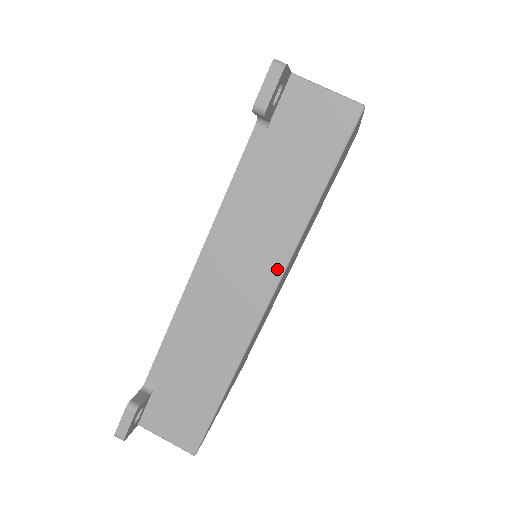
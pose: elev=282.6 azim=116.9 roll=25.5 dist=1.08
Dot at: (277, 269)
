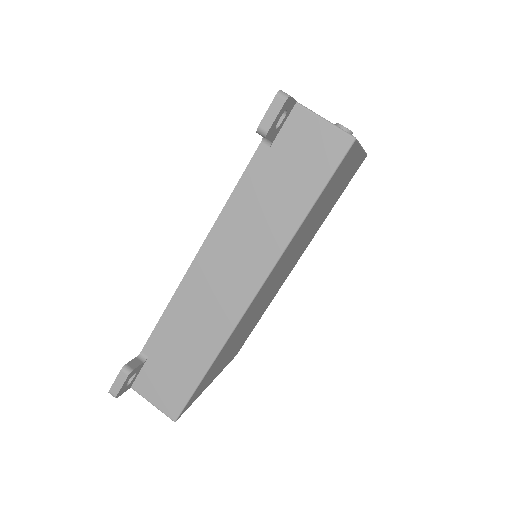
Dot at: (264, 269)
